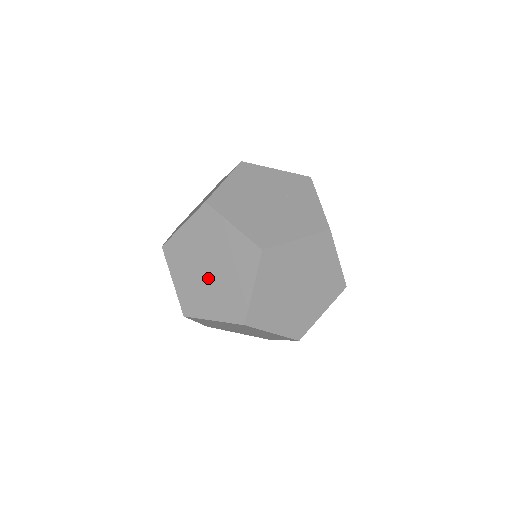
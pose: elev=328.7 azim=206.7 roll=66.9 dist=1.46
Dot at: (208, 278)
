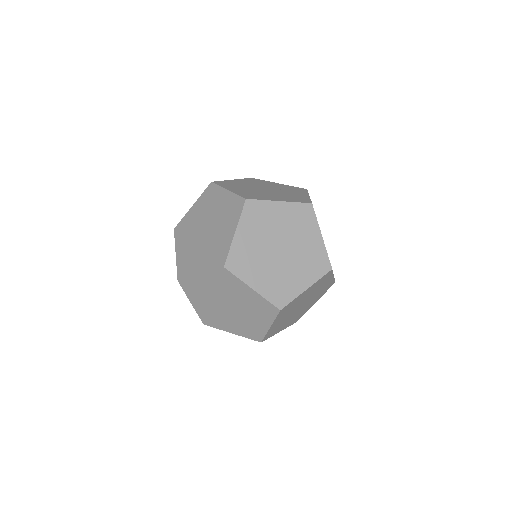
Dot at: (203, 239)
